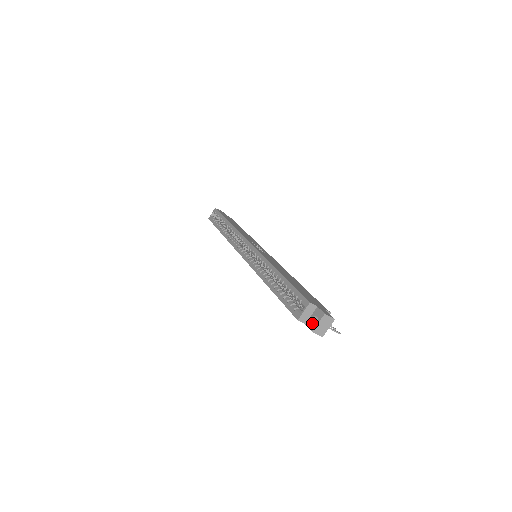
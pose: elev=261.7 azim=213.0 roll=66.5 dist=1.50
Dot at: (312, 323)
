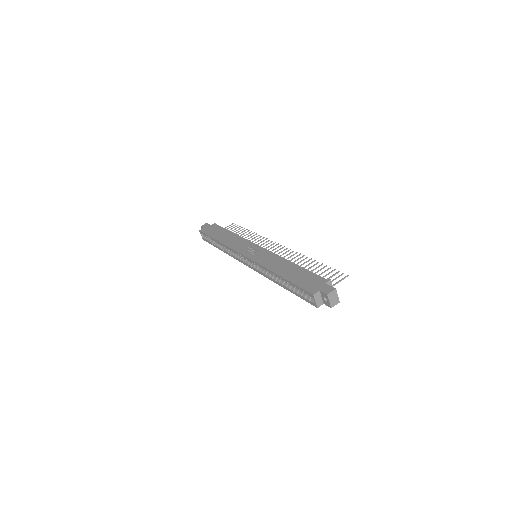
Dot at: (326, 303)
